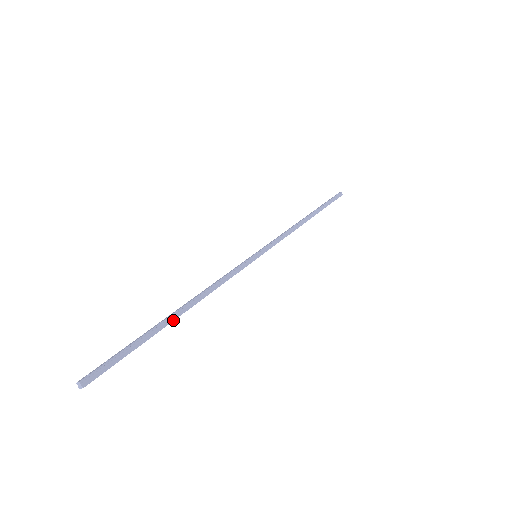
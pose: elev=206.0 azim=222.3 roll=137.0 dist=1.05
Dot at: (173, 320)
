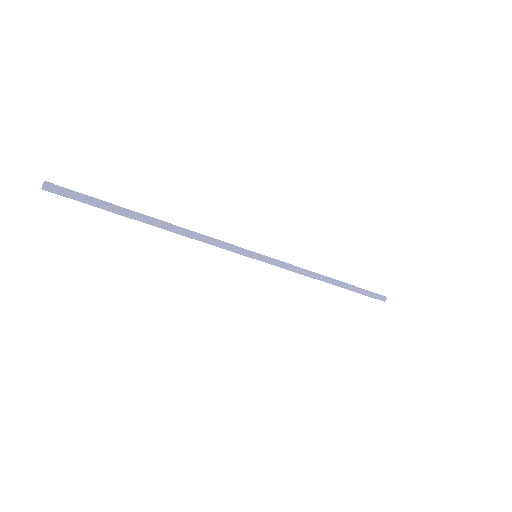
Dot at: (145, 217)
